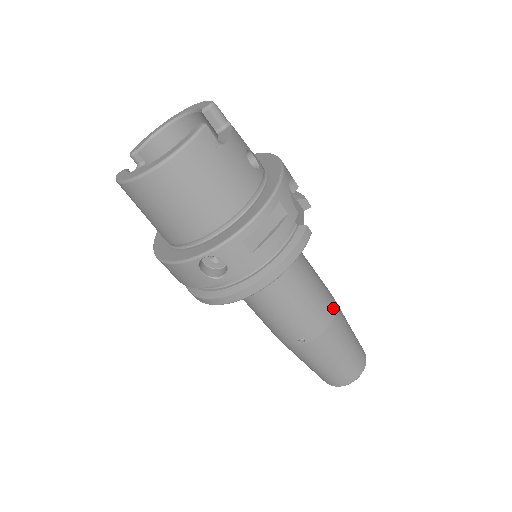
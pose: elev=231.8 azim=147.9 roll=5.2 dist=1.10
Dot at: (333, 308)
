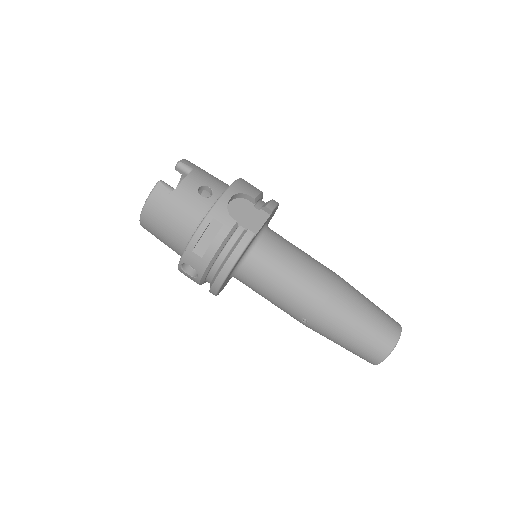
Dot at: (327, 291)
